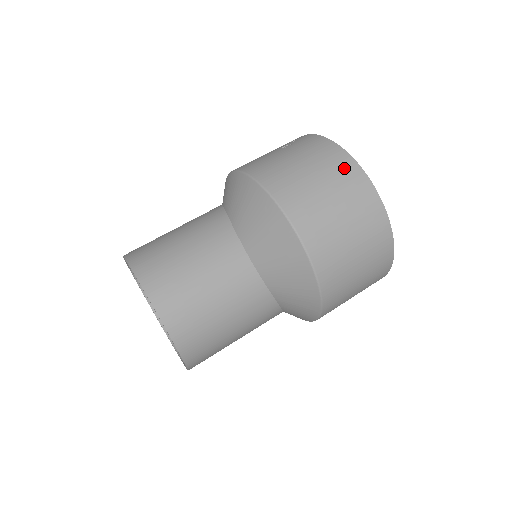
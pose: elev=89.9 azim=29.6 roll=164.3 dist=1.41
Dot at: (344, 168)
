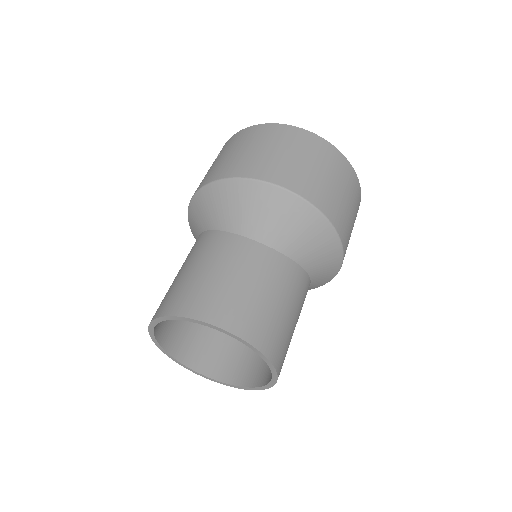
Dot at: (277, 132)
